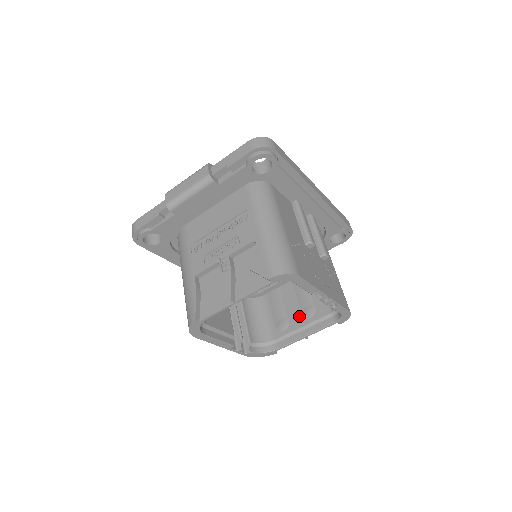
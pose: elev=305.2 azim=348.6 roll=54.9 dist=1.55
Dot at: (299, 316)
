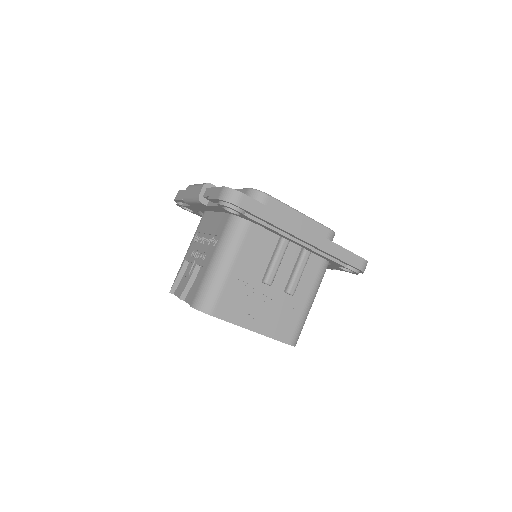
Dot at: occluded
